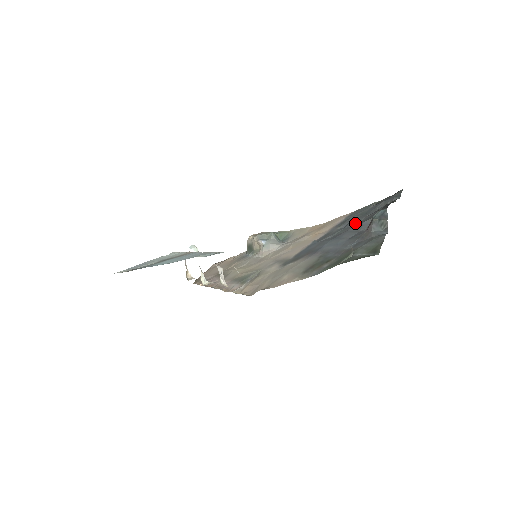
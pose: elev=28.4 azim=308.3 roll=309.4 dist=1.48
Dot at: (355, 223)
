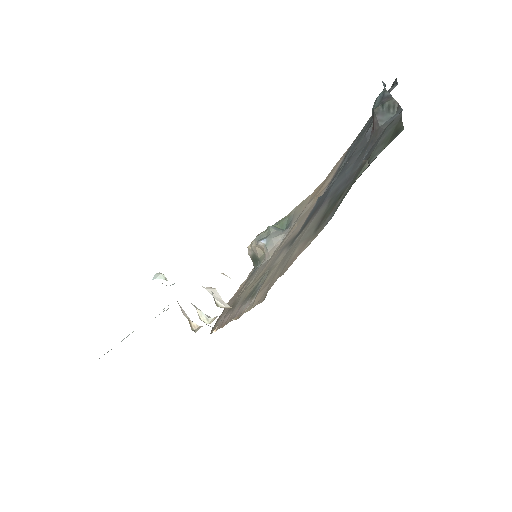
Dot at: (357, 145)
